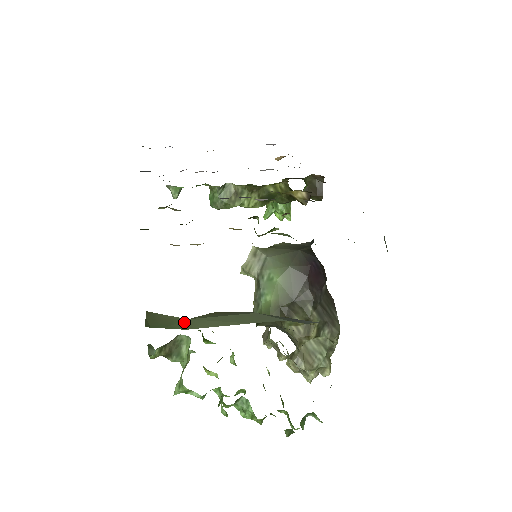
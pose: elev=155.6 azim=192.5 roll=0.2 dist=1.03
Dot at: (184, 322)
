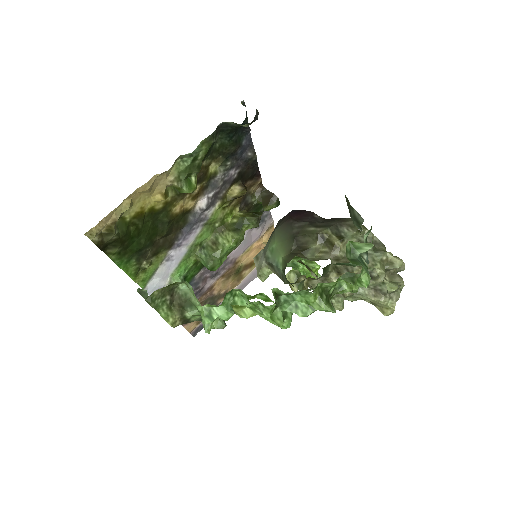
Dot at: occluded
